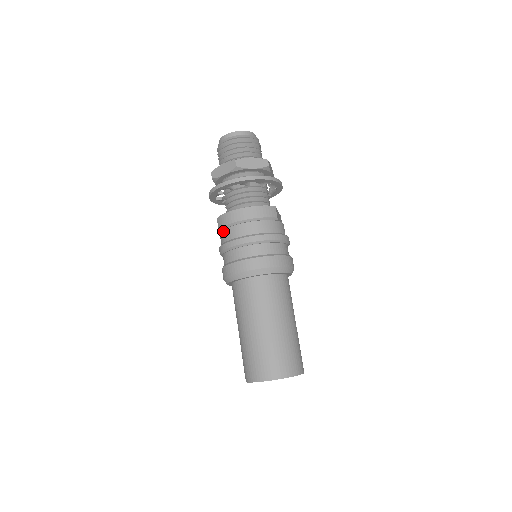
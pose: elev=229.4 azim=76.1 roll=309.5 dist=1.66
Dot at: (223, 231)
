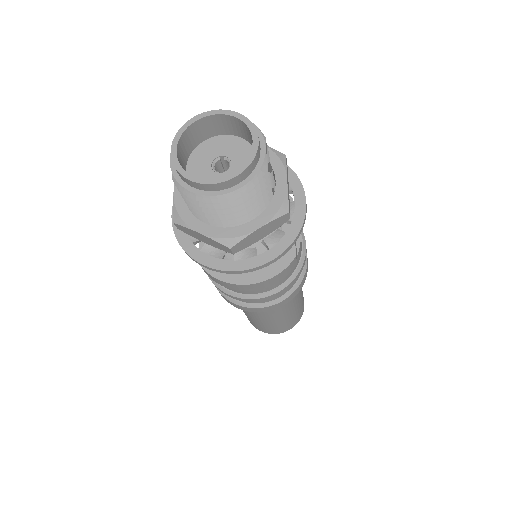
Dot at: occluded
